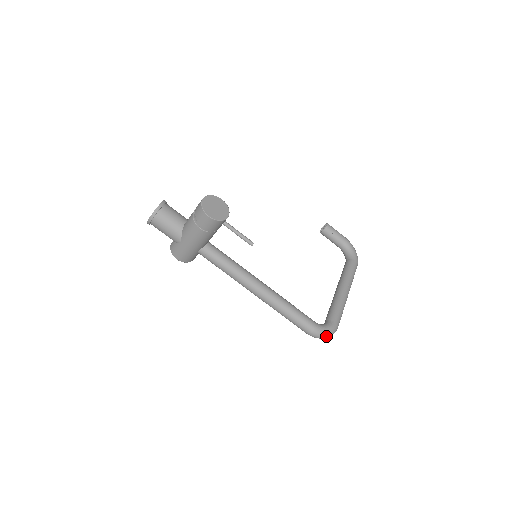
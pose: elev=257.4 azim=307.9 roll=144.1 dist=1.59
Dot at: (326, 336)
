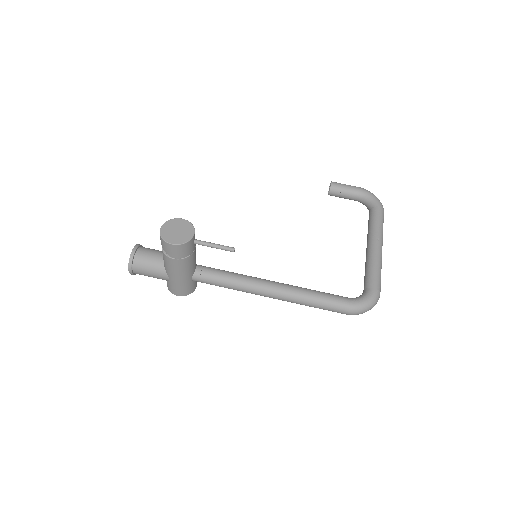
Dot at: (368, 308)
